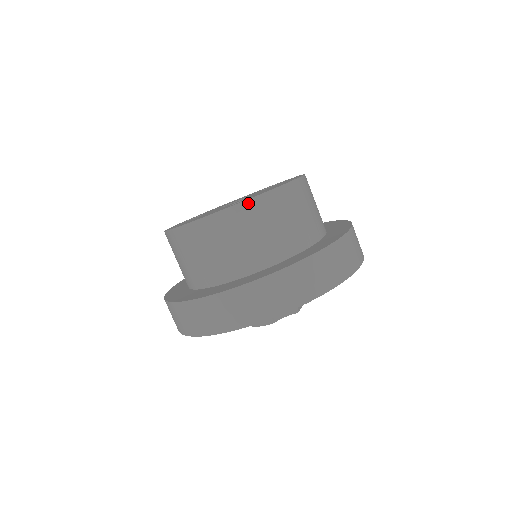
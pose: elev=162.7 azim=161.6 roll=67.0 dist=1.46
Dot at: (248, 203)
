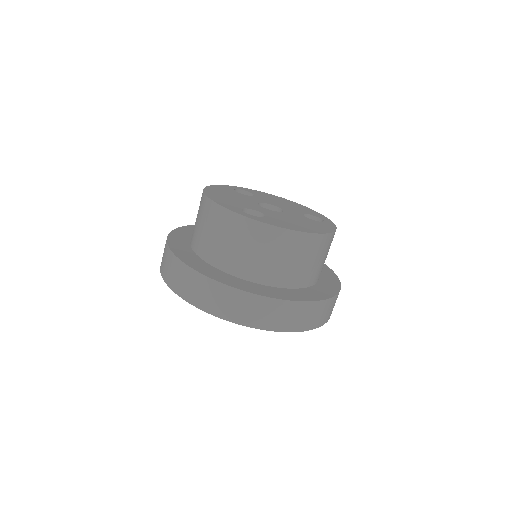
Dot at: (245, 219)
